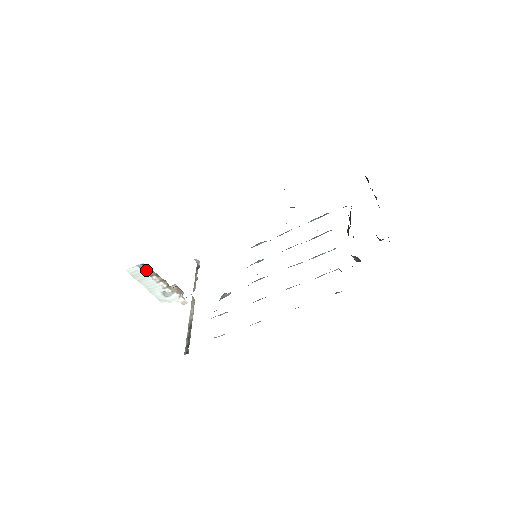
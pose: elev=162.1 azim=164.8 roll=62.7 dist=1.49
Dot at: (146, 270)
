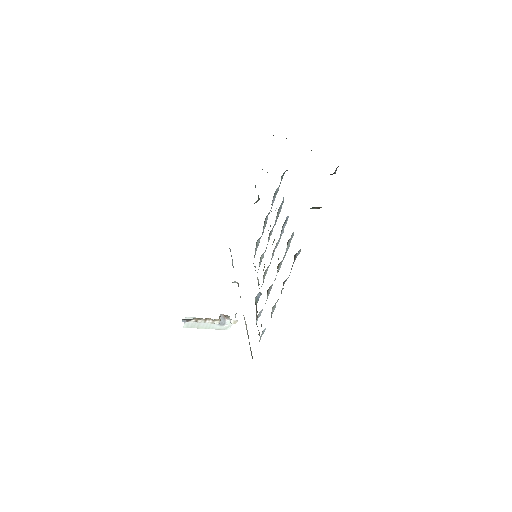
Dot at: (189, 321)
